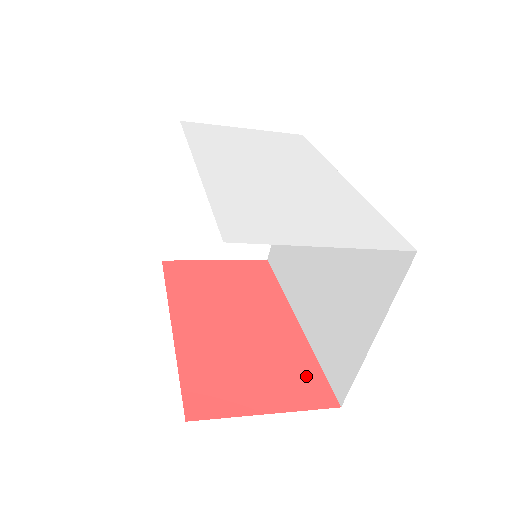
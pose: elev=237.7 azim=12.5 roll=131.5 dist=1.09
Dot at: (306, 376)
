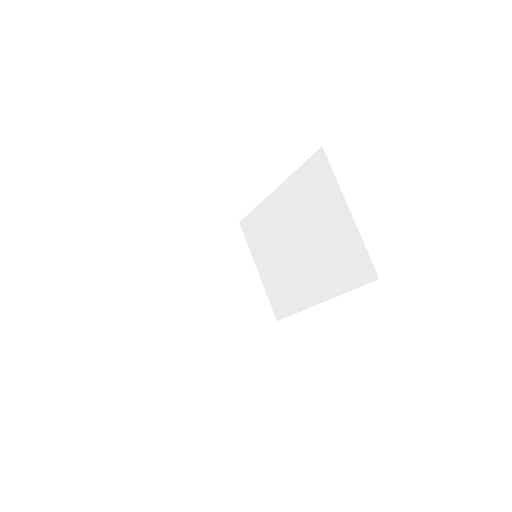
Dot at: occluded
